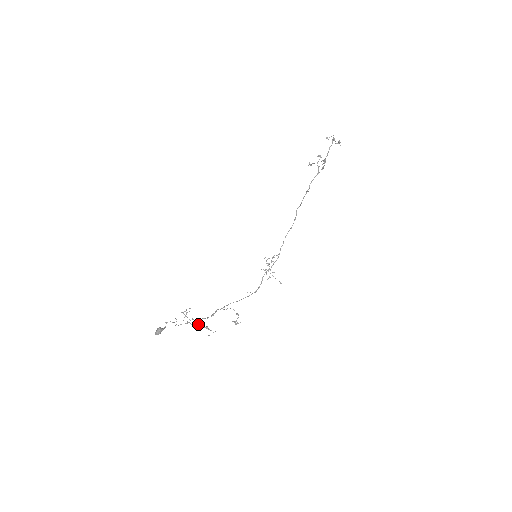
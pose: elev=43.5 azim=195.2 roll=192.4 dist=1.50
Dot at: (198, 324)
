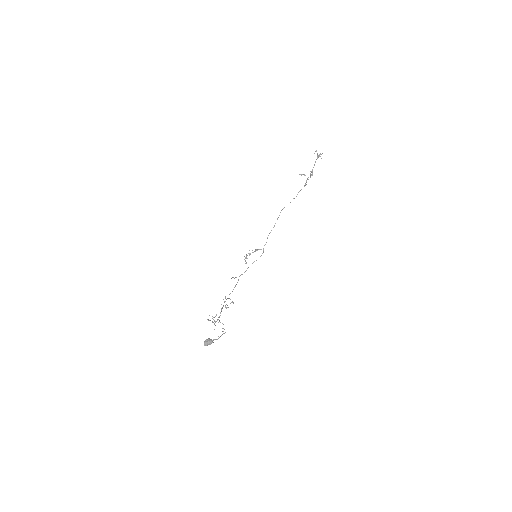
Dot at: occluded
